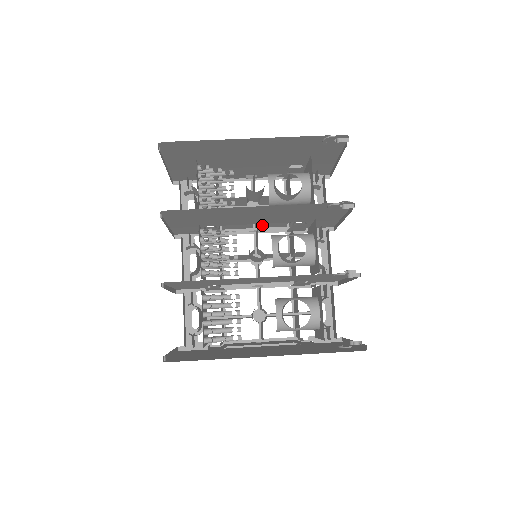
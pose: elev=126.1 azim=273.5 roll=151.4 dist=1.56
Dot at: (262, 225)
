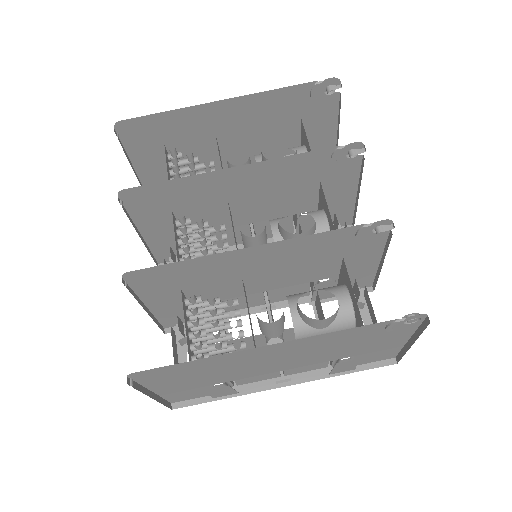
Dot at: occluded
